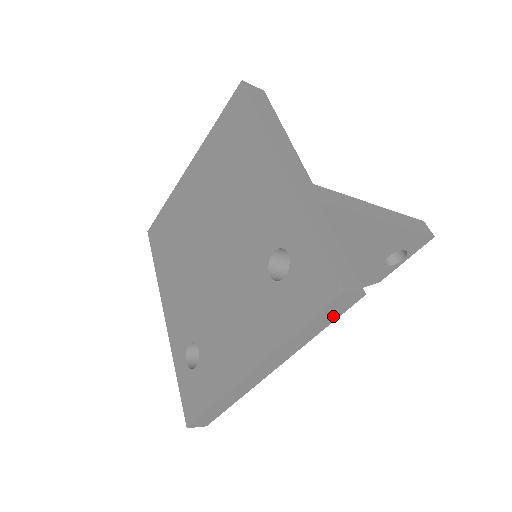
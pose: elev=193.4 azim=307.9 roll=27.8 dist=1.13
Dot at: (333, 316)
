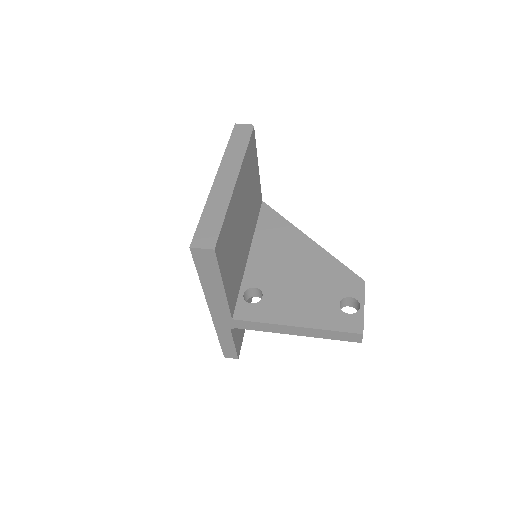
Dot at: occluded
